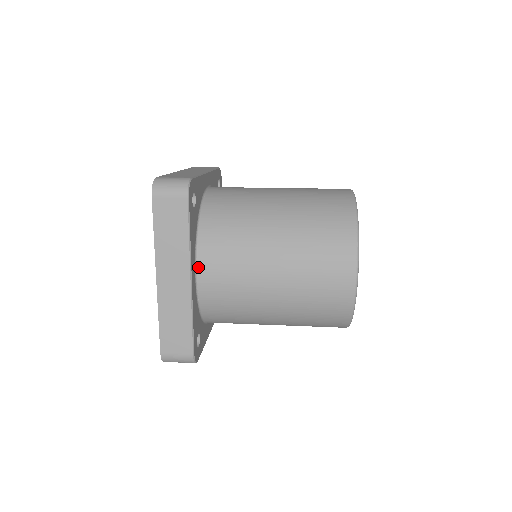
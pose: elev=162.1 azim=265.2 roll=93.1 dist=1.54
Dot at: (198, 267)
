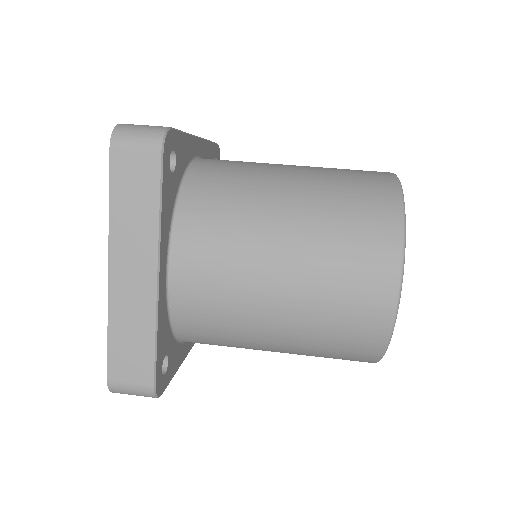
Dot at: occluded
